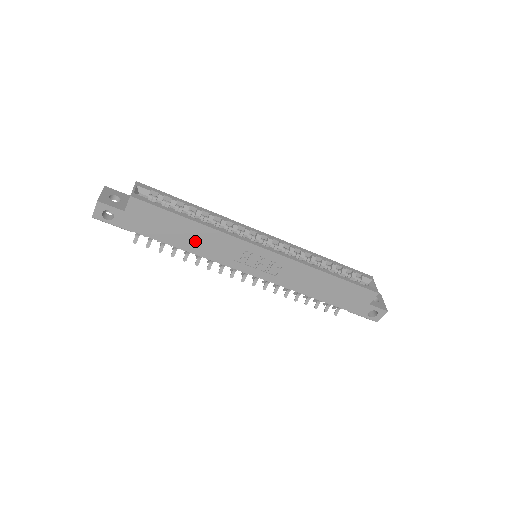
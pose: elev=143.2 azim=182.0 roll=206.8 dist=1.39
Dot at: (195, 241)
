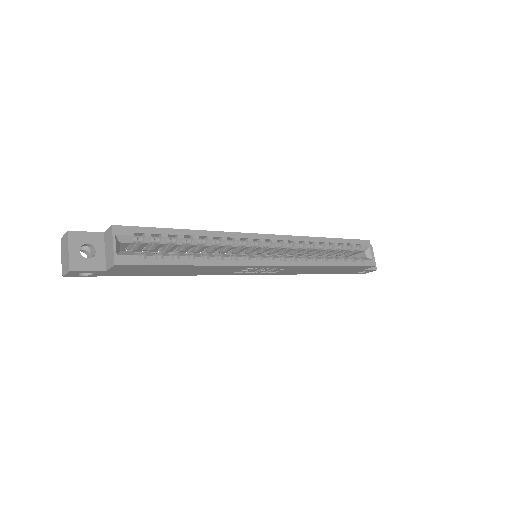
Dot at: (192, 271)
